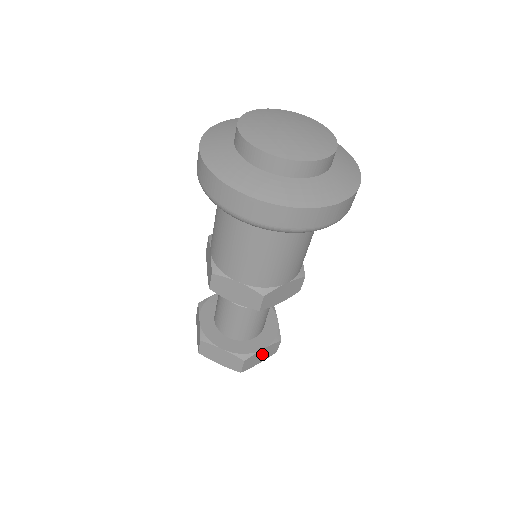
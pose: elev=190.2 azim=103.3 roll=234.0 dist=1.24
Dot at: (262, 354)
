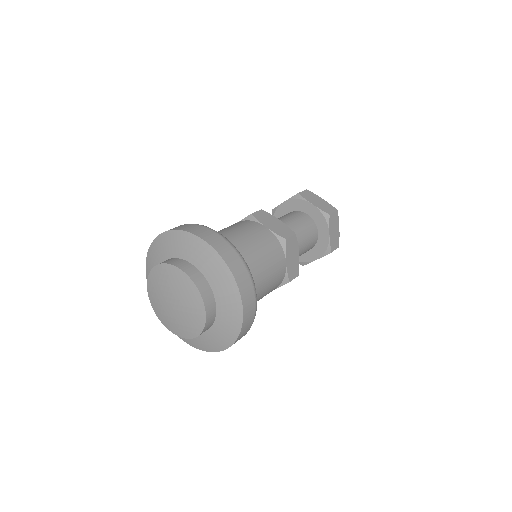
Dot at: occluded
